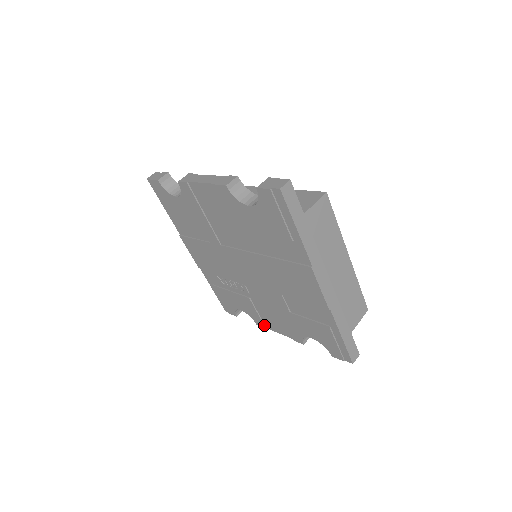
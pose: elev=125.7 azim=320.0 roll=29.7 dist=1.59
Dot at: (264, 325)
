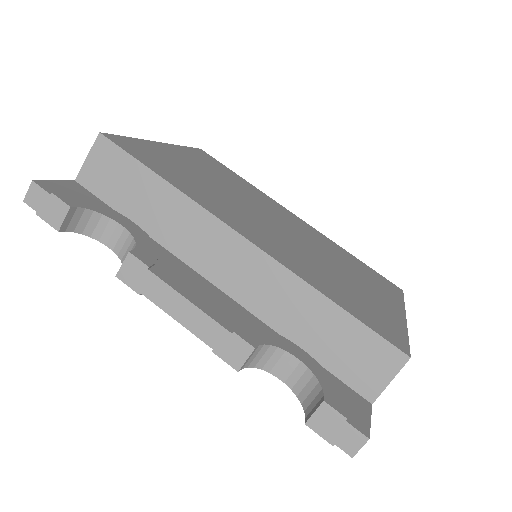
Dot at: occluded
